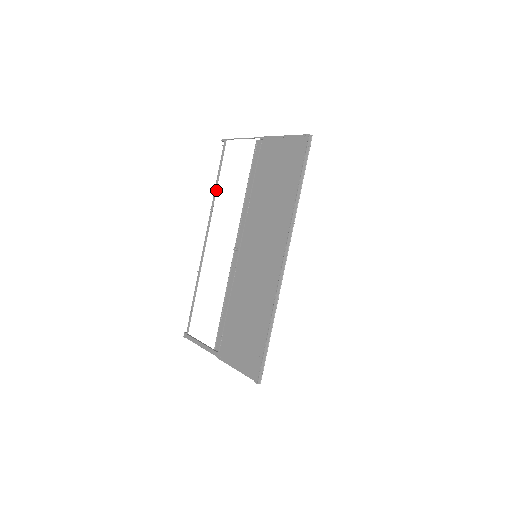
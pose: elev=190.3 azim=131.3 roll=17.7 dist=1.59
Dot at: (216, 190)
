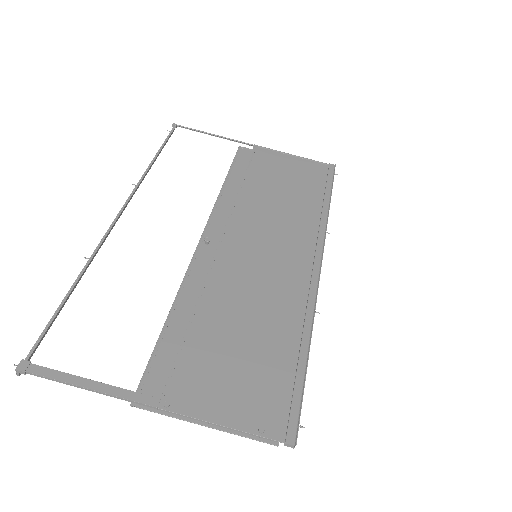
Dot at: (150, 168)
